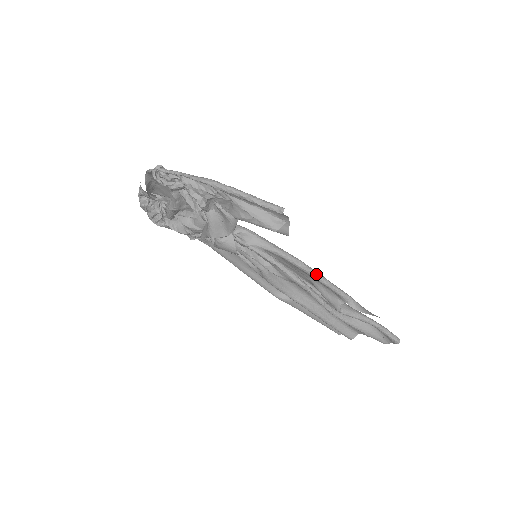
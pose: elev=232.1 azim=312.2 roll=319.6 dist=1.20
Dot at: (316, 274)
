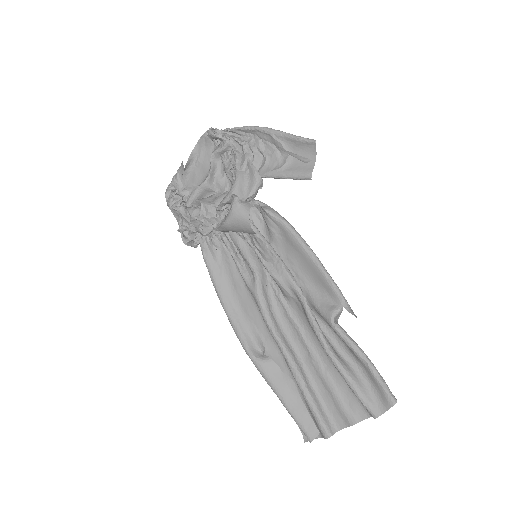
Dot at: (318, 259)
